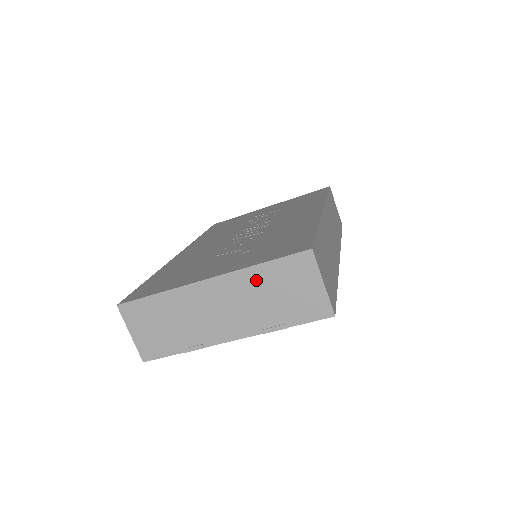
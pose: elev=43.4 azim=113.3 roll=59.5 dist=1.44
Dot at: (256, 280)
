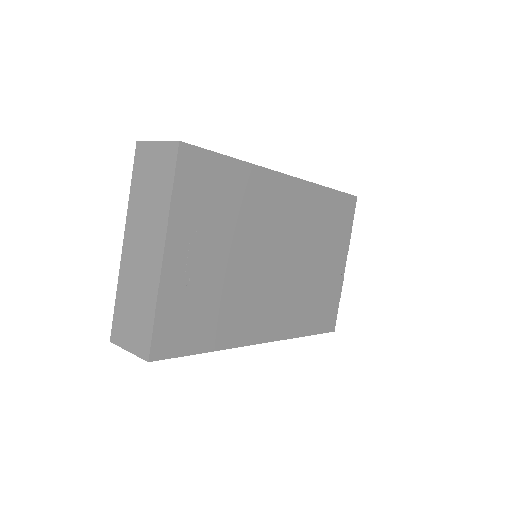
Dot at: (137, 201)
